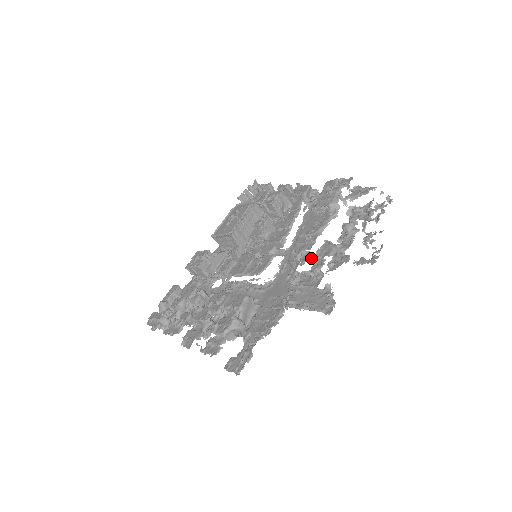
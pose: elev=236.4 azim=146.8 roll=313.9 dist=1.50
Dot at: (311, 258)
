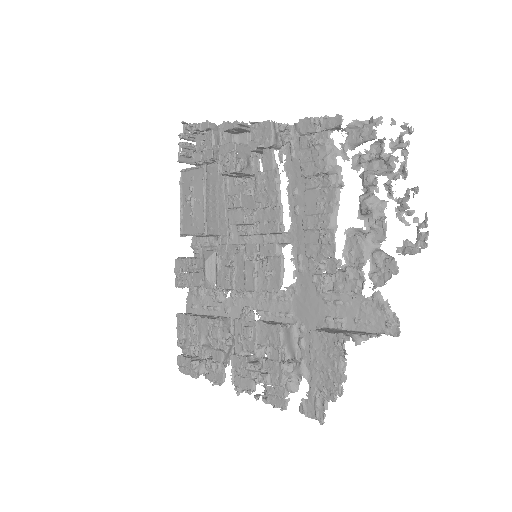
Dot at: occluded
